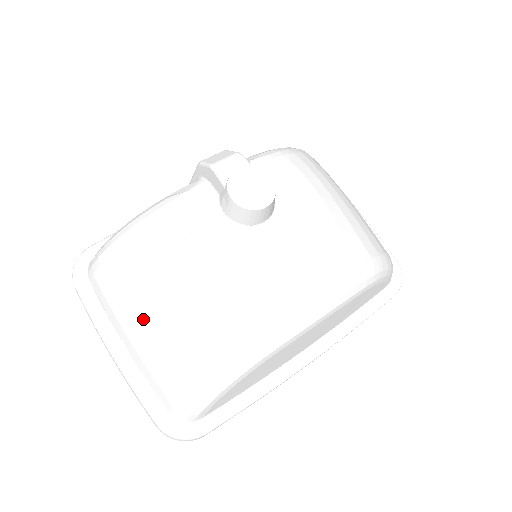
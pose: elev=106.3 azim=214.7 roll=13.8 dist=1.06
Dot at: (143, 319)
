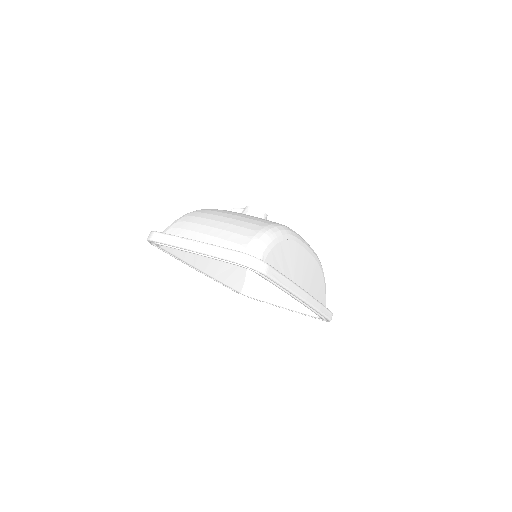
Dot at: (218, 221)
